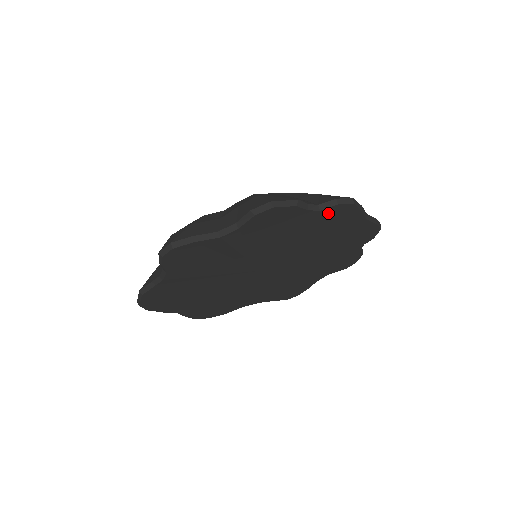
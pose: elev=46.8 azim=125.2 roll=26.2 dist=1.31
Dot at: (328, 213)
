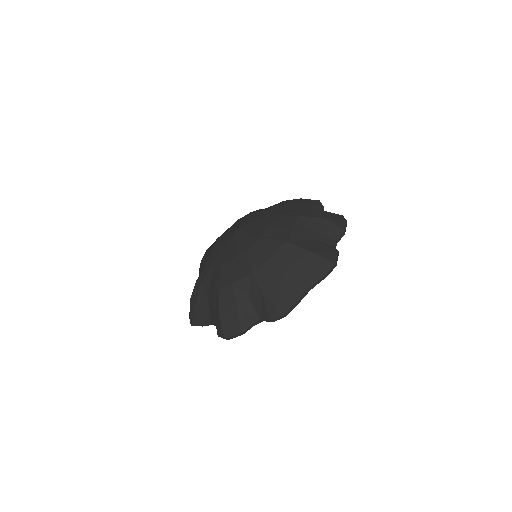
Dot at: occluded
